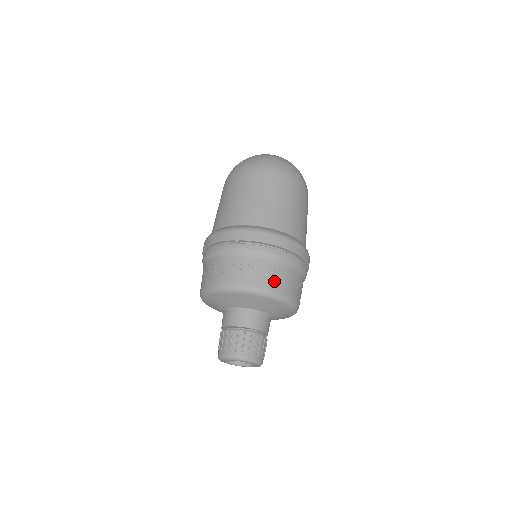
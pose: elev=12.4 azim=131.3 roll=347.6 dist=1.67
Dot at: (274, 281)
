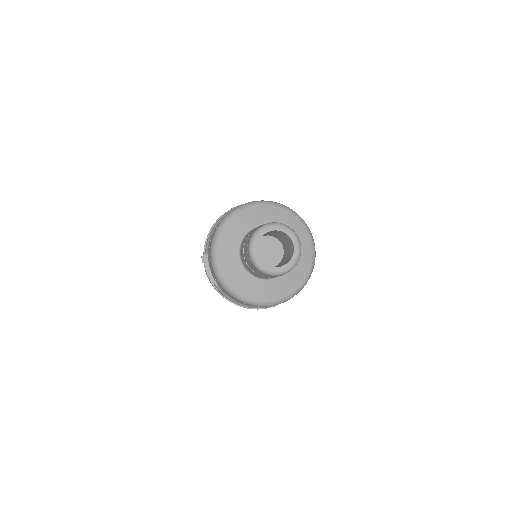
Dot at: occluded
